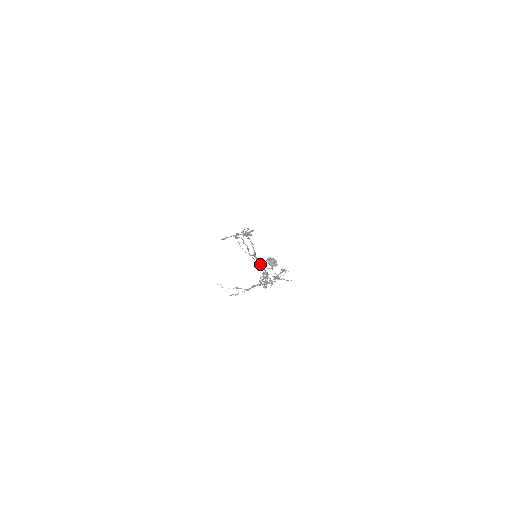
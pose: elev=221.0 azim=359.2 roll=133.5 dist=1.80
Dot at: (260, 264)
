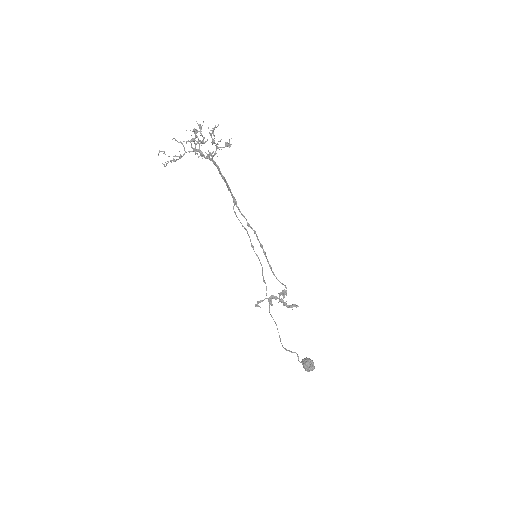
Dot at: (225, 182)
